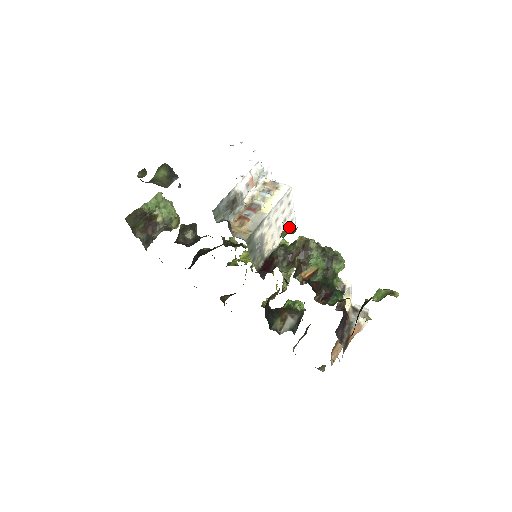
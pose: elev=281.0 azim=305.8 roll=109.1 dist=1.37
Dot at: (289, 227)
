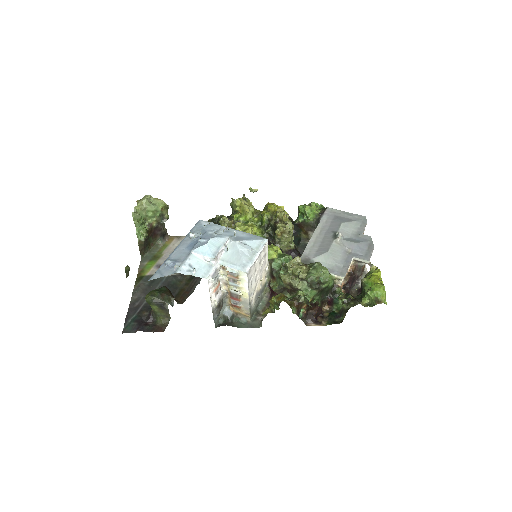
Dot at: (266, 250)
